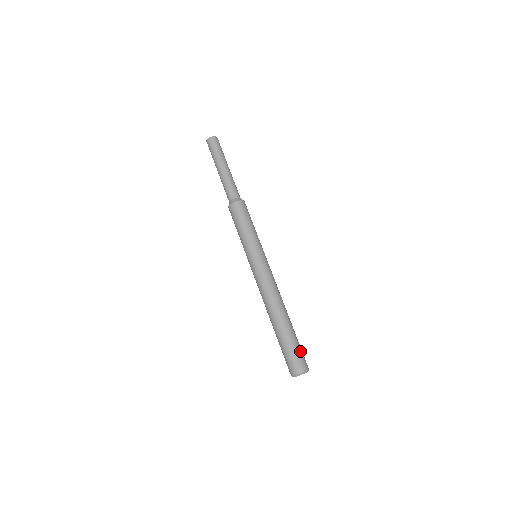
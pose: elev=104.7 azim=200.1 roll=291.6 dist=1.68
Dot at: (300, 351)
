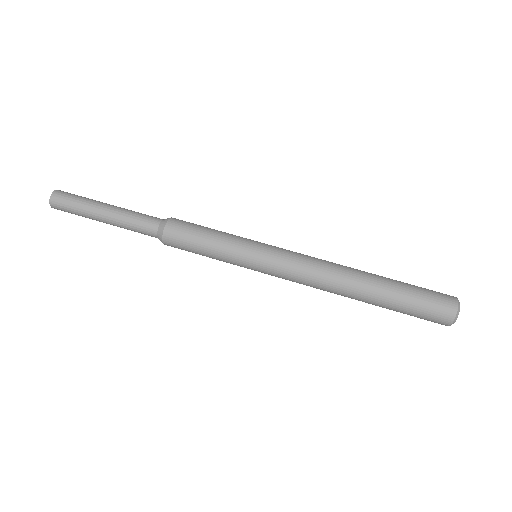
Dot at: (423, 288)
